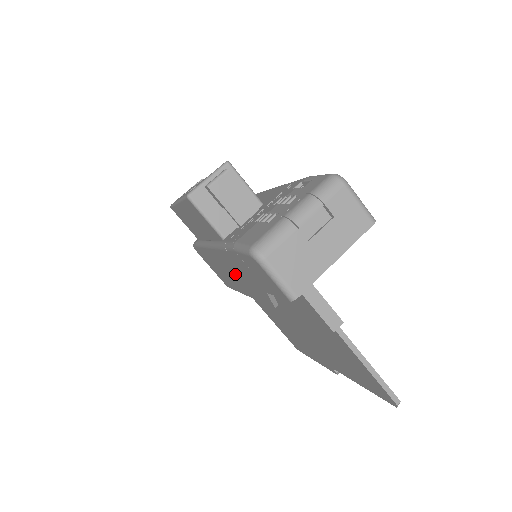
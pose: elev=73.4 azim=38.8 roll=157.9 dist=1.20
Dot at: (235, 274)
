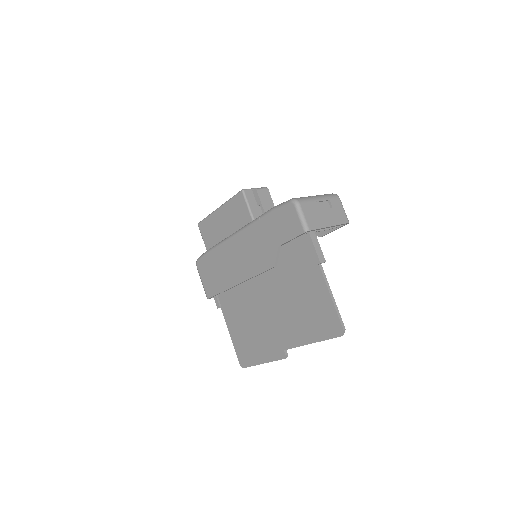
Dot at: (245, 254)
